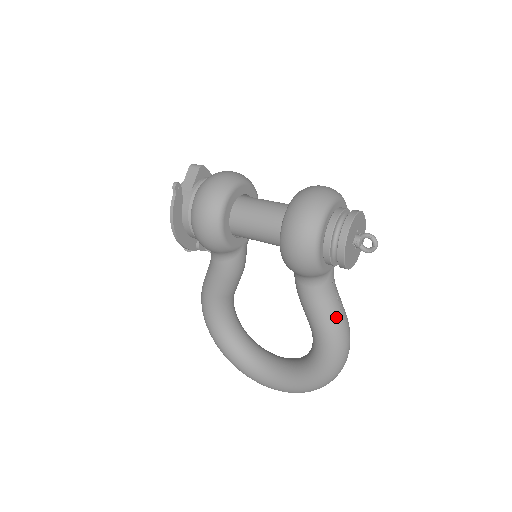
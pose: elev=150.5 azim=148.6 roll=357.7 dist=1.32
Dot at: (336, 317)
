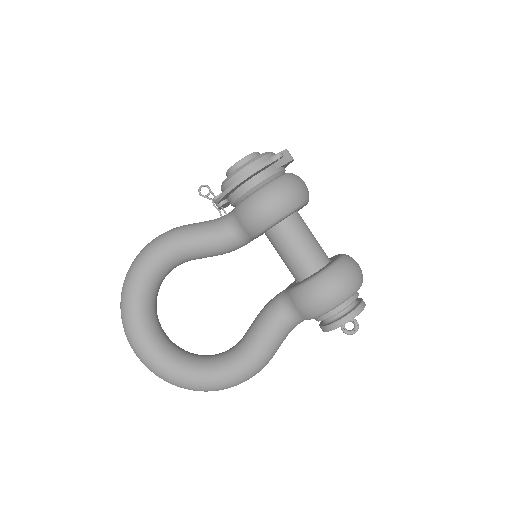
Dot at: (274, 352)
